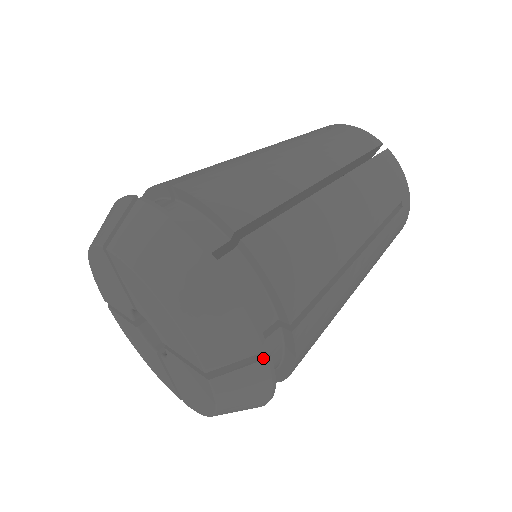
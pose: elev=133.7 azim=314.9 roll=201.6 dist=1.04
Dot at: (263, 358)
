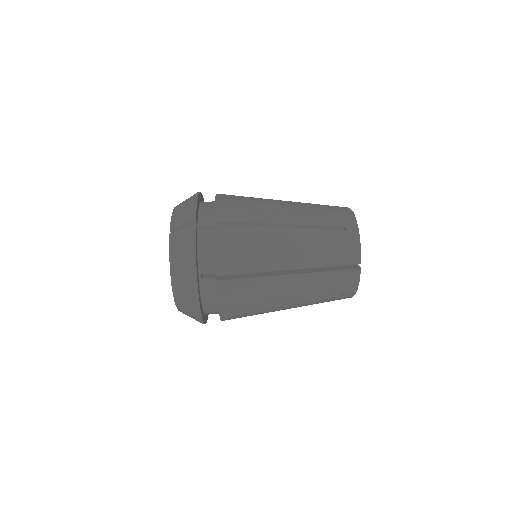
Dot at: (200, 319)
